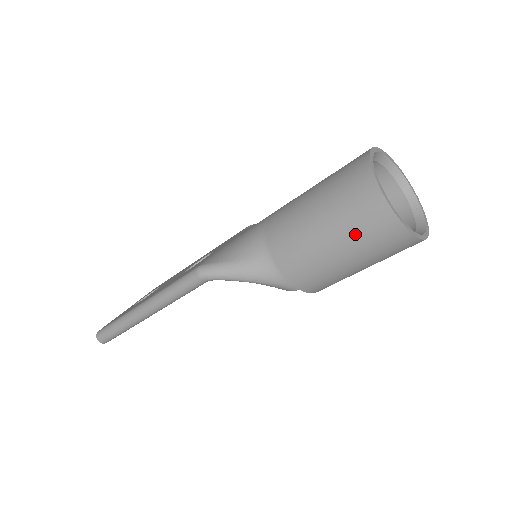
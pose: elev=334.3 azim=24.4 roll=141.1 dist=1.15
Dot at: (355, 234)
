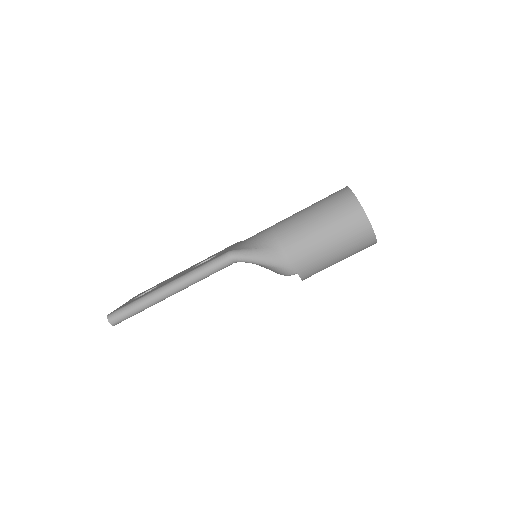
Dot at: (343, 232)
